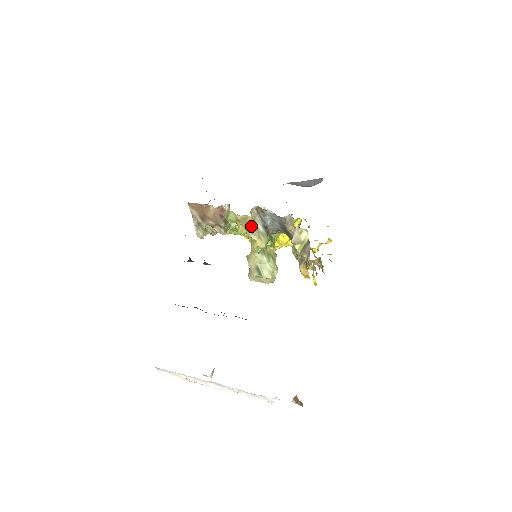
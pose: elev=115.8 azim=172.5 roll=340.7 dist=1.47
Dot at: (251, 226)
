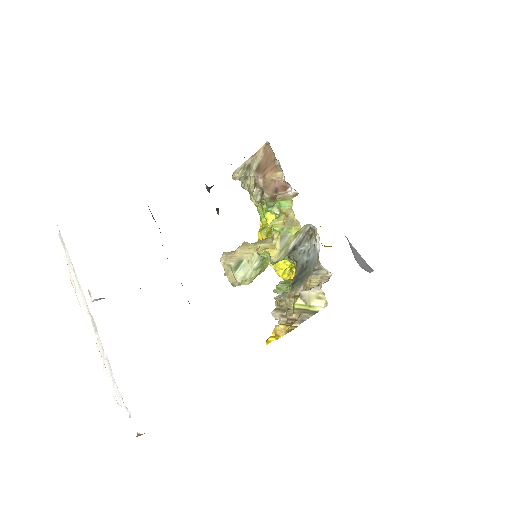
Dot at: (289, 234)
